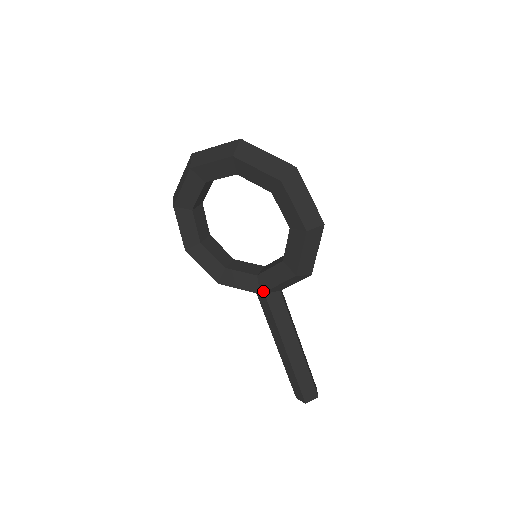
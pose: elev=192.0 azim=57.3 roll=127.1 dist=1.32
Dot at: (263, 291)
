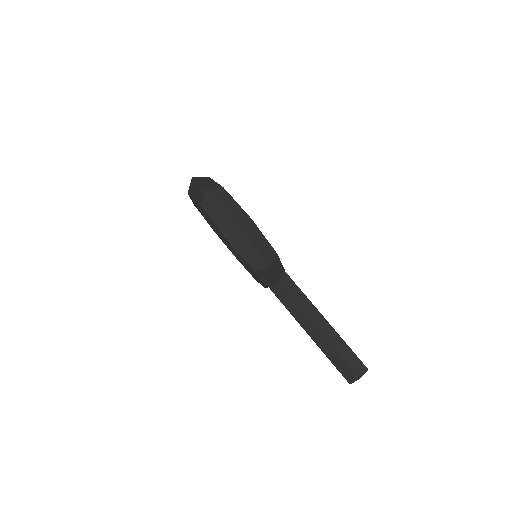
Dot at: (263, 285)
